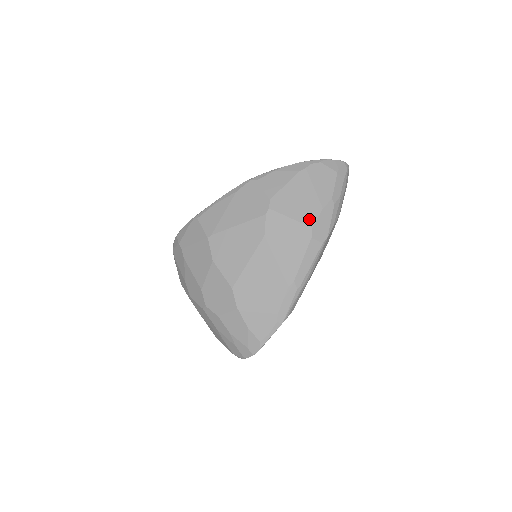
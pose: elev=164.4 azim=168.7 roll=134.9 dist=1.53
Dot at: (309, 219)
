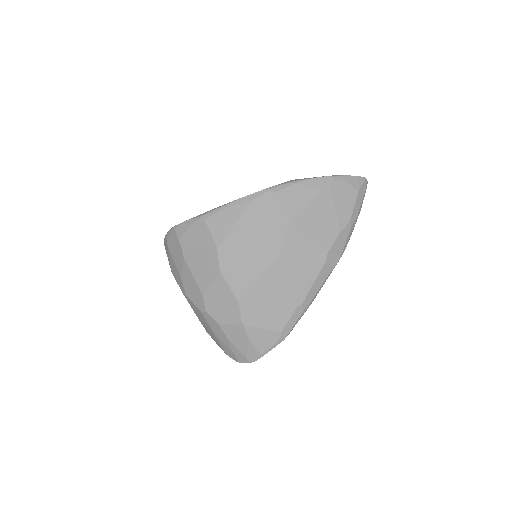
Dot at: (326, 243)
